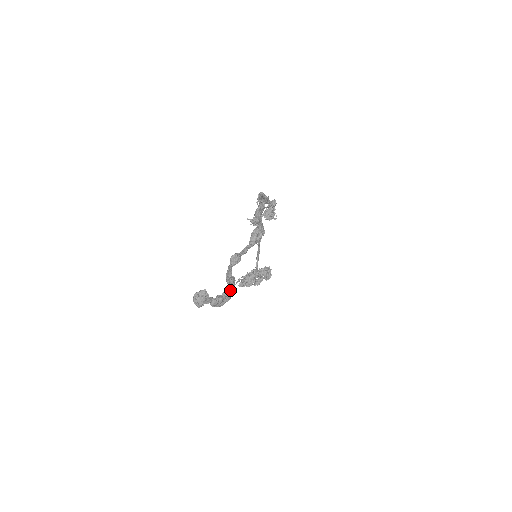
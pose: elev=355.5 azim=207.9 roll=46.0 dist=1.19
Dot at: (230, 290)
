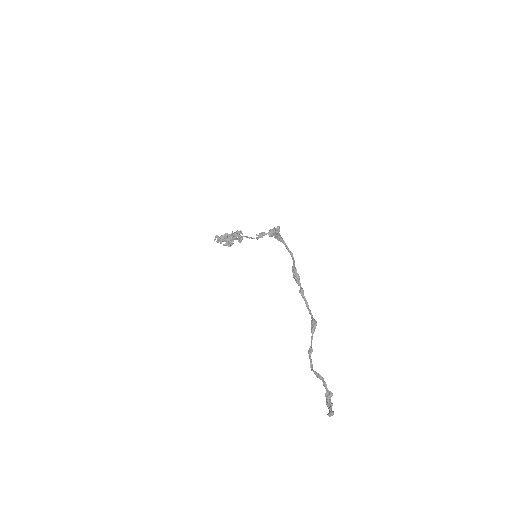
Dot at: (331, 396)
